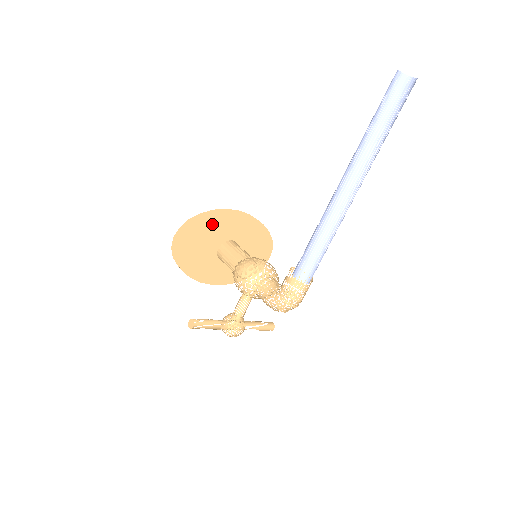
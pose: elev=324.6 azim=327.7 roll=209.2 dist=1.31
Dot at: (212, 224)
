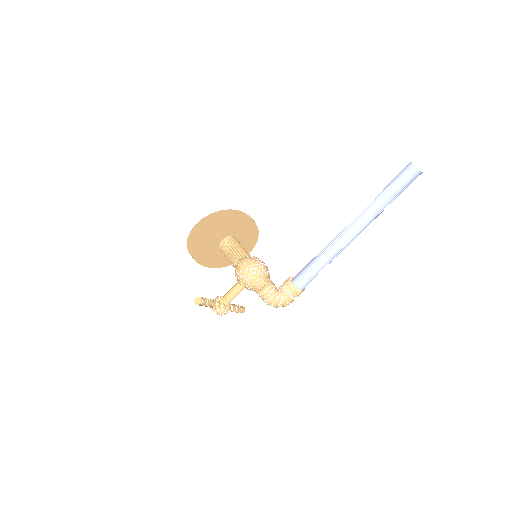
Dot at: (227, 221)
